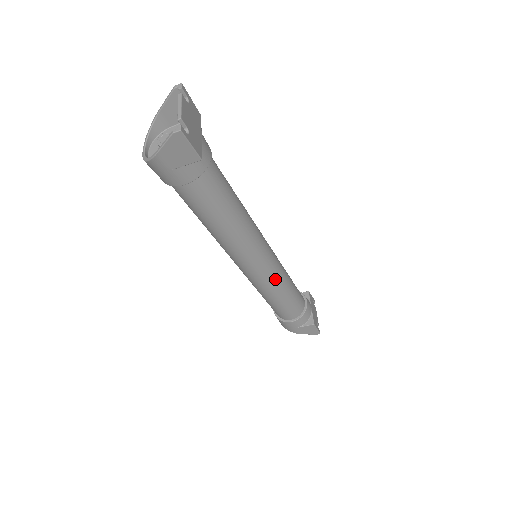
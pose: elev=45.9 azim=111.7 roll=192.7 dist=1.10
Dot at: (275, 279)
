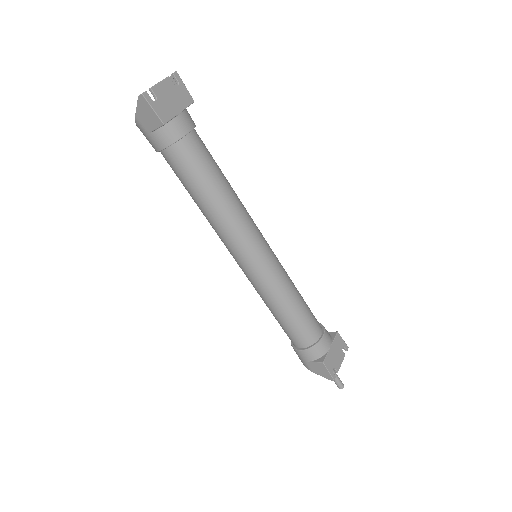
Dot at: (270, 285)
